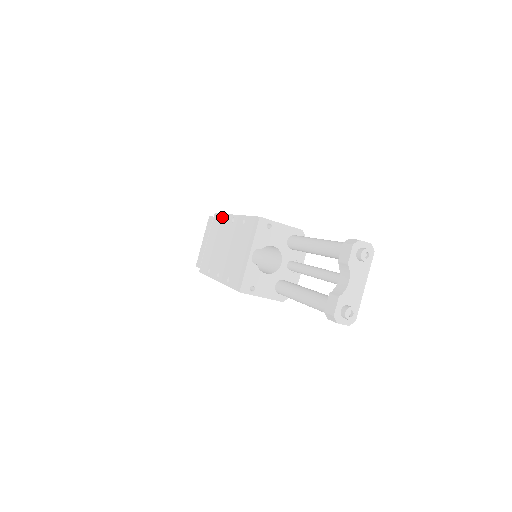
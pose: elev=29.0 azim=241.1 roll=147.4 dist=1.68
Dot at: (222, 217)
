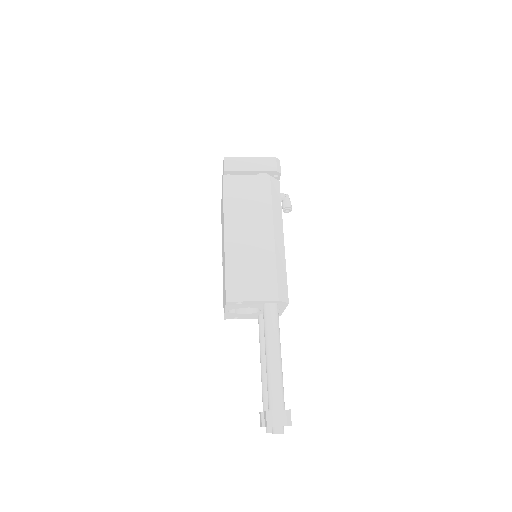
Dot at: occluded
